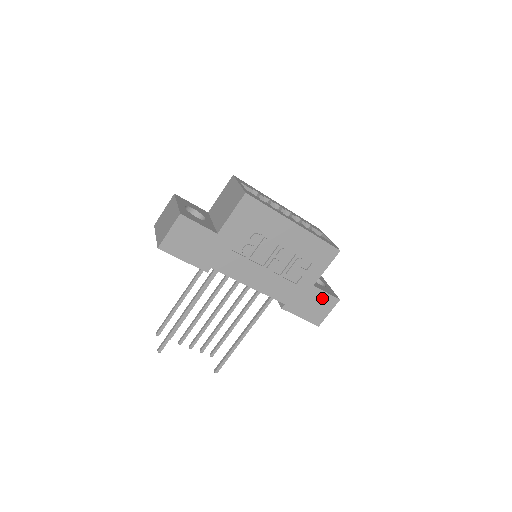
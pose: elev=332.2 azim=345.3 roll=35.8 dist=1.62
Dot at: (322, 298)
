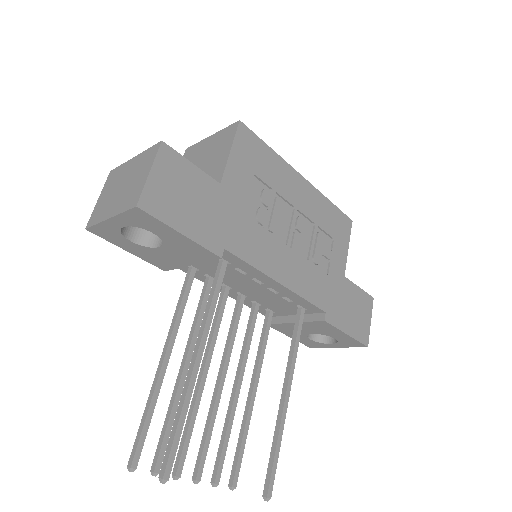
Dot at: (357, 297)
